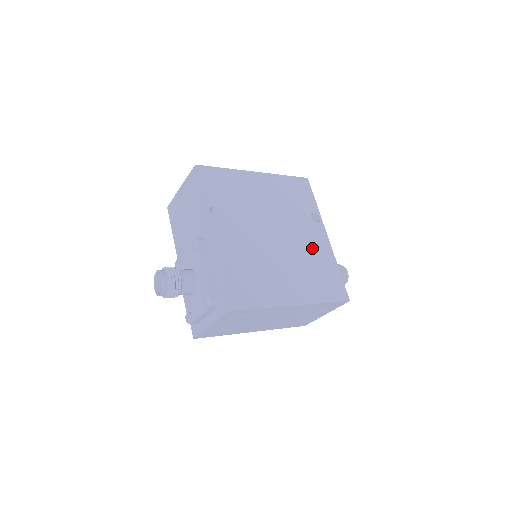
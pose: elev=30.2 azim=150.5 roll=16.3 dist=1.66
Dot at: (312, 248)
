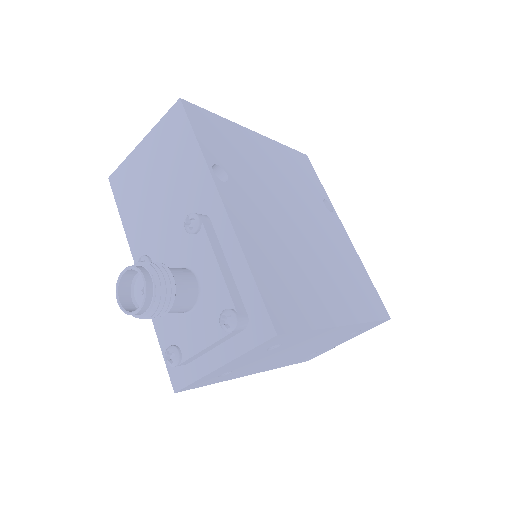
Dot at: (337, 244)
